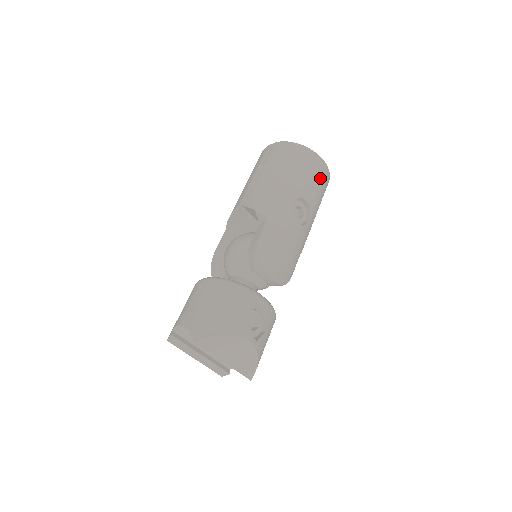
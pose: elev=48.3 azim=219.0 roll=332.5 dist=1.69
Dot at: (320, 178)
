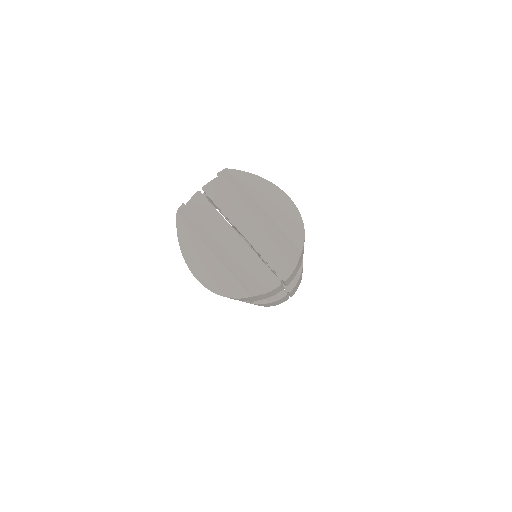
Dot at: occluded
